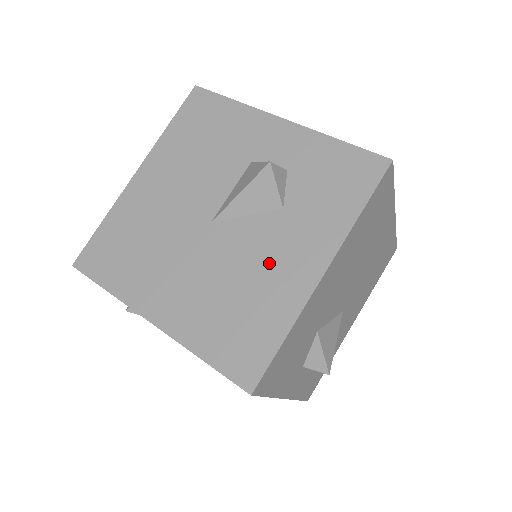
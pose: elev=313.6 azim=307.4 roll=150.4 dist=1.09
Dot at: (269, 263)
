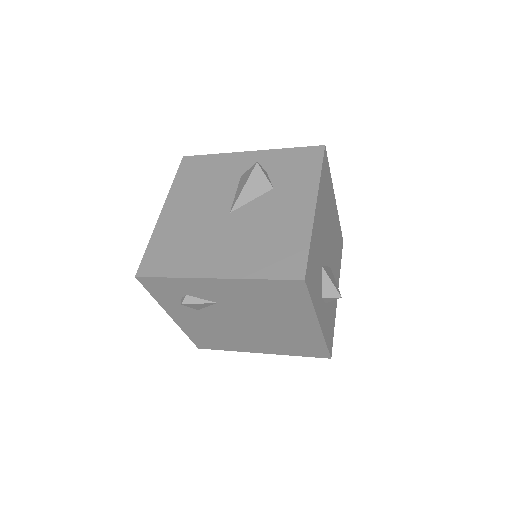
Dot at: (279, 215)
